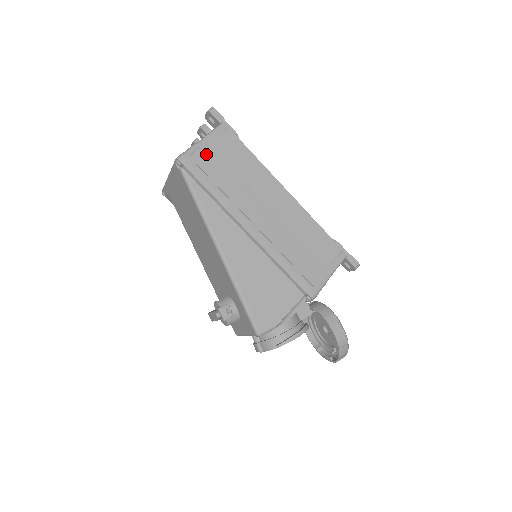
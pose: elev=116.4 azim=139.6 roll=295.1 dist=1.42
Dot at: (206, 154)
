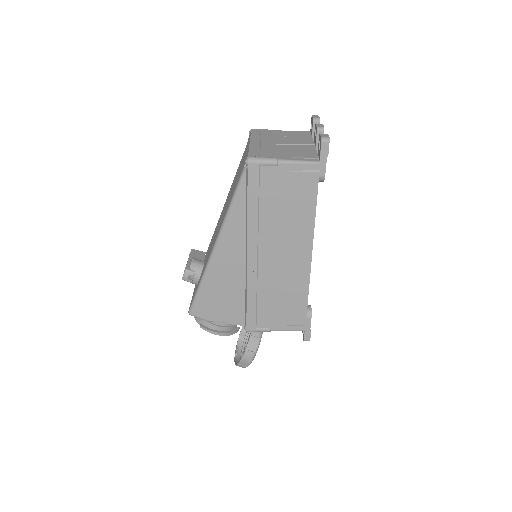
Dot at: (276, 176)
